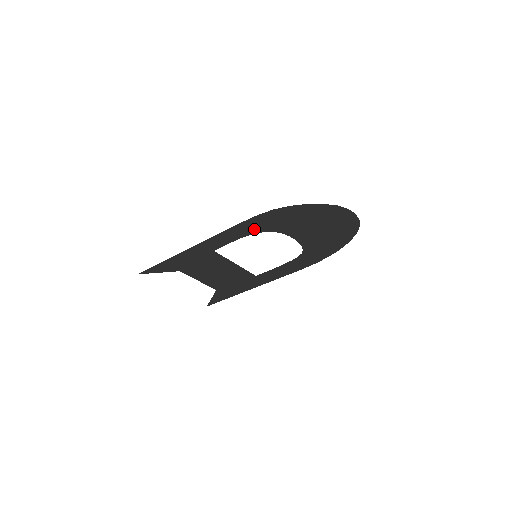
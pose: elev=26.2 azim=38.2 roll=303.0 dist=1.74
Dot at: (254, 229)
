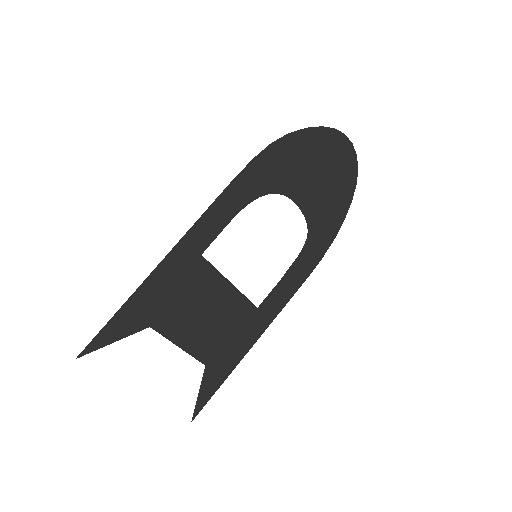
Dot at: (251, 191)
